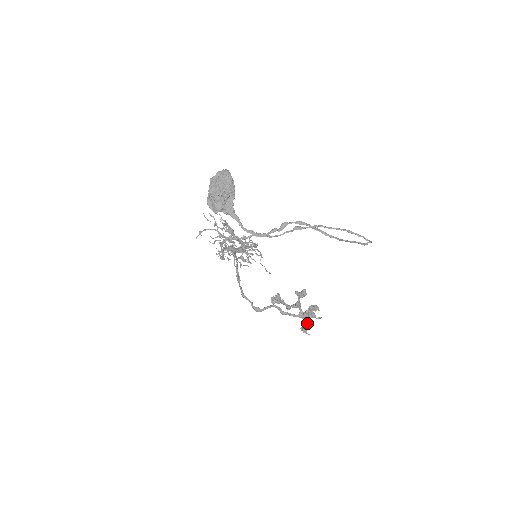
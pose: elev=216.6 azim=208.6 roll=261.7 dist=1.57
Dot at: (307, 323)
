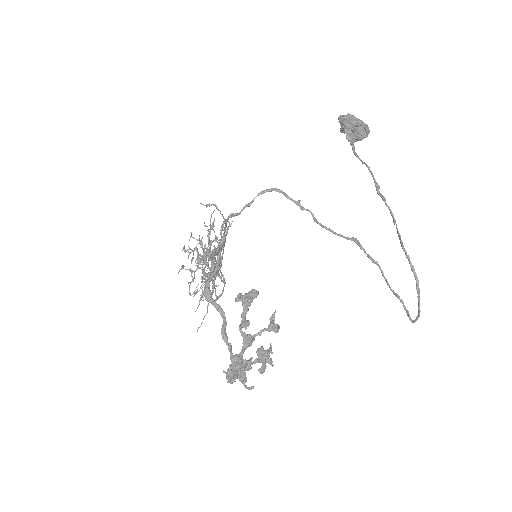
Dot at: (235, 374)
